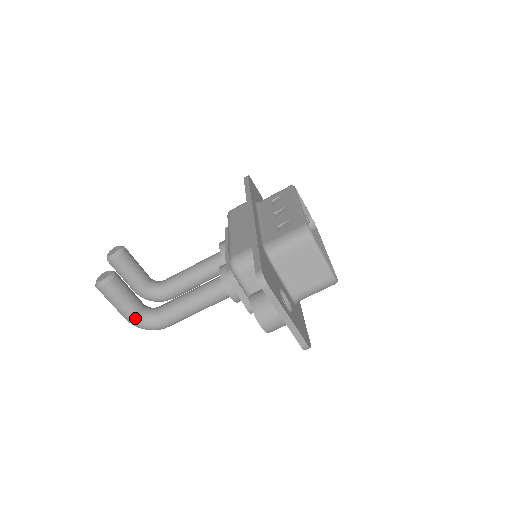
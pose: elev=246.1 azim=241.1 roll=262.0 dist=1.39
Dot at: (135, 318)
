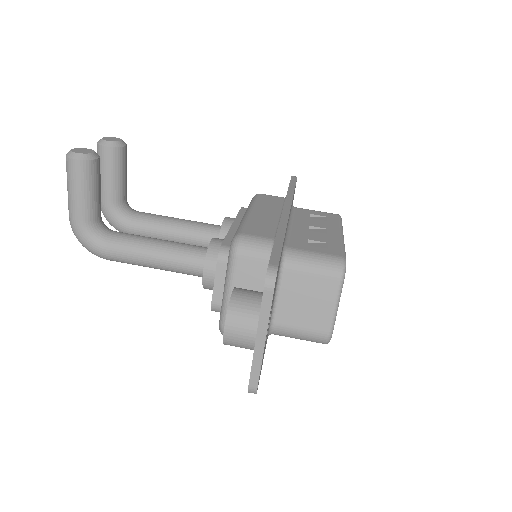
Dot at: (81, 222)
